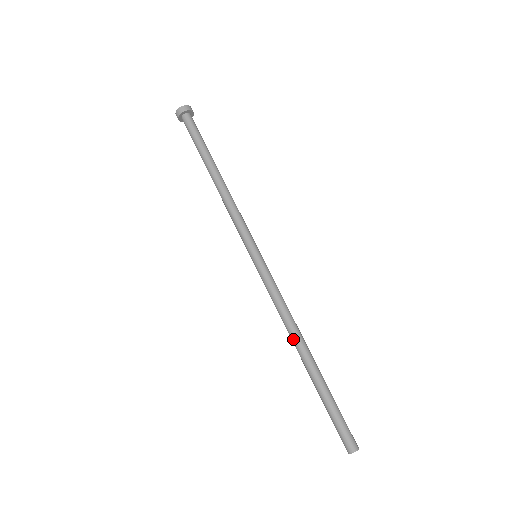
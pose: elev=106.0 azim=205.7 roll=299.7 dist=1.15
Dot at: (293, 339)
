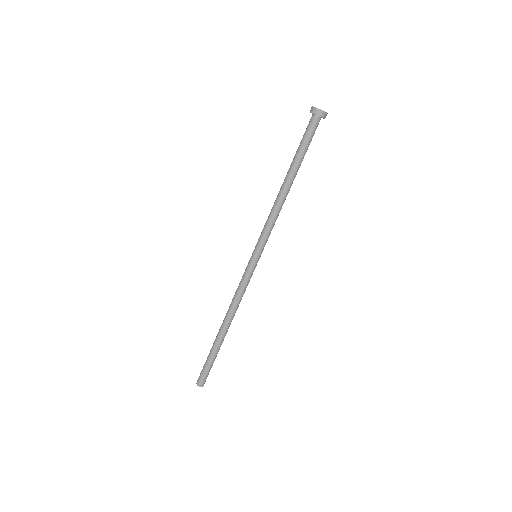
Dot at: (226, 316)
